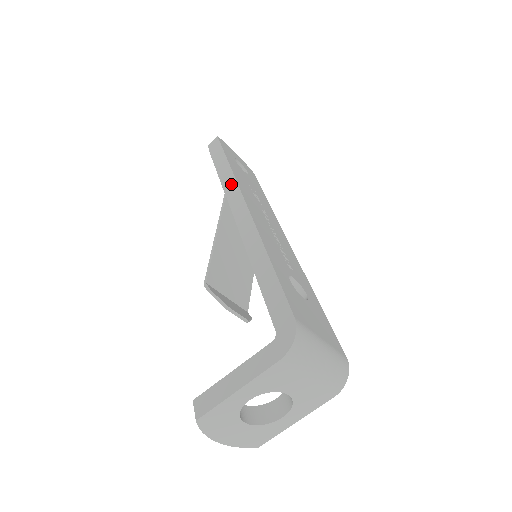
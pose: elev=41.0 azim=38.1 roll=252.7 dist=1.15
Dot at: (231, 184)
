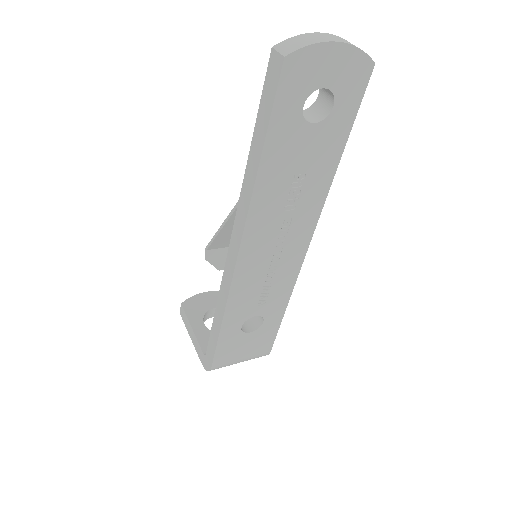
Dot at: (244, 207)
